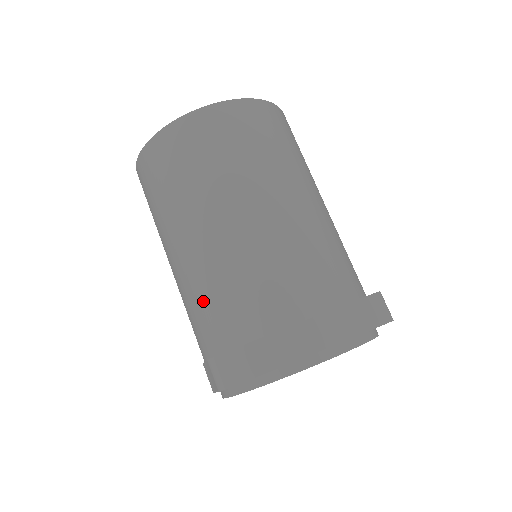
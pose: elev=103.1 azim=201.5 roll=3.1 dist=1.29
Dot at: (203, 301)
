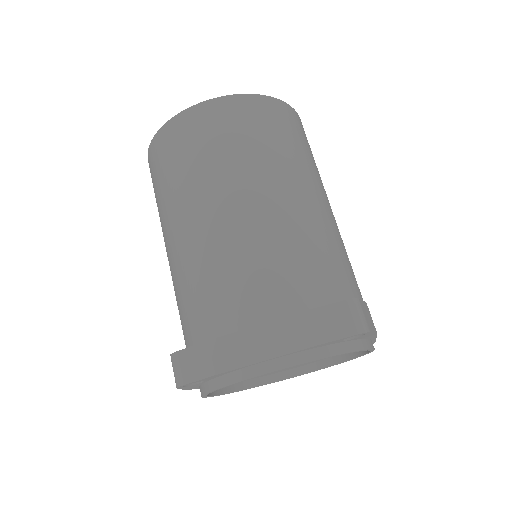
Dot at: (181, 297)
